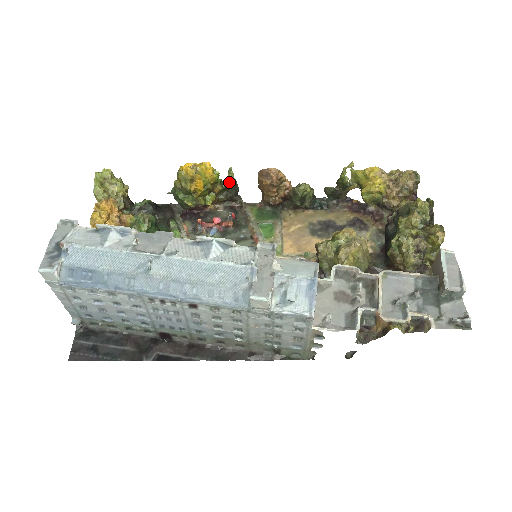
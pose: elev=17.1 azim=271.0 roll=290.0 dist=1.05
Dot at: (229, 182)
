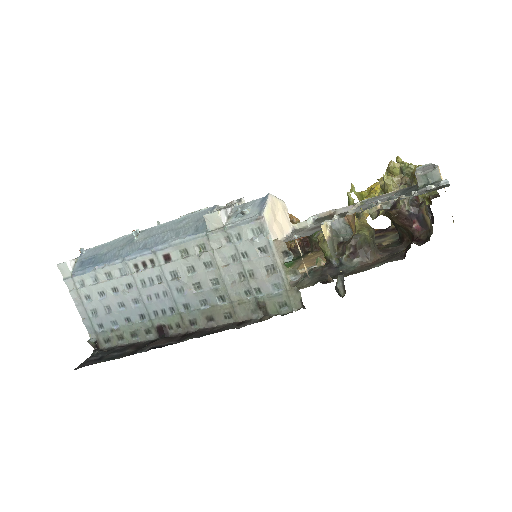
Dot at: occluded
